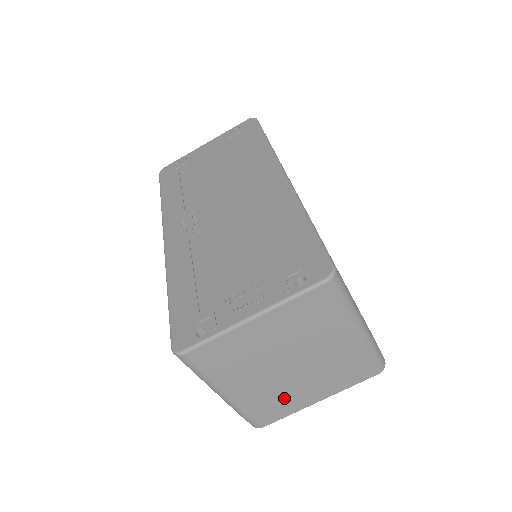
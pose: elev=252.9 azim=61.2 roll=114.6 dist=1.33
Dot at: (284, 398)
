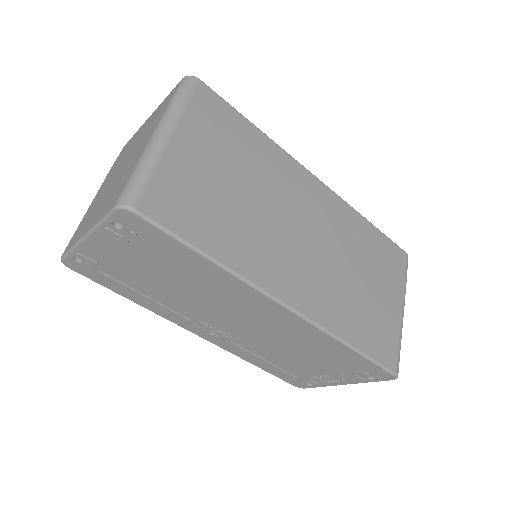
Dot at: occluded
